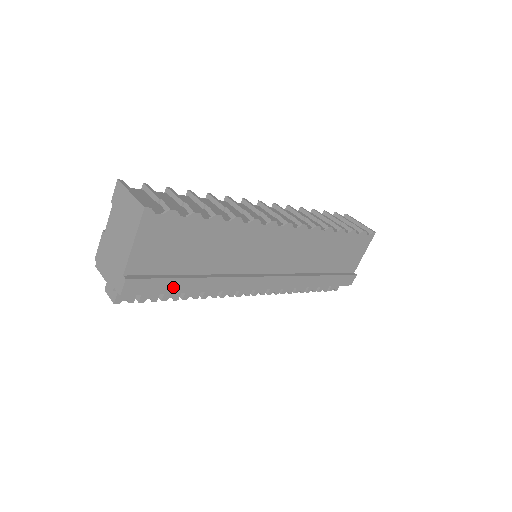
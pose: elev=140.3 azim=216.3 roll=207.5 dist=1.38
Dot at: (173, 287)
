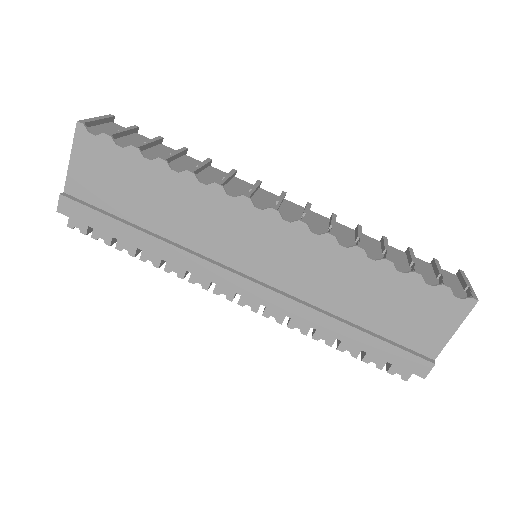
Dot at: (111, 228)
